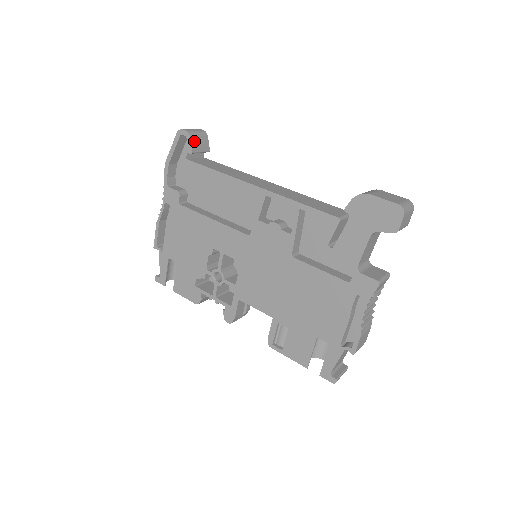
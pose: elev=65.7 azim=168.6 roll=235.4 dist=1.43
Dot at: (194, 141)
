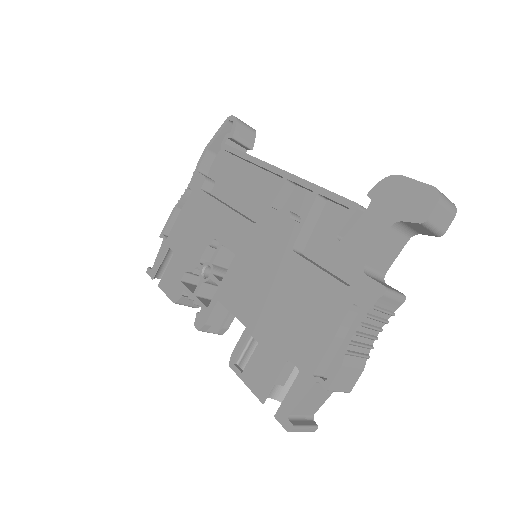
Dot at: (239, 129)
